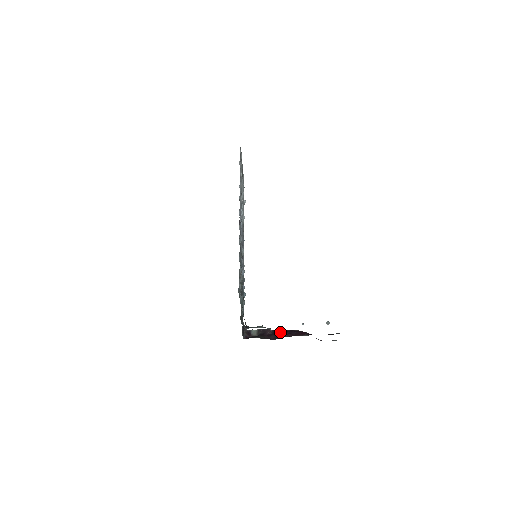
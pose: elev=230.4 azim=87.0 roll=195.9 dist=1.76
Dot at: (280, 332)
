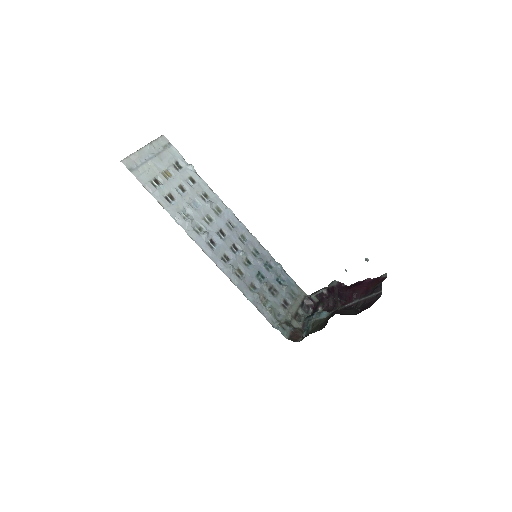
Dot at: (333, 293)
